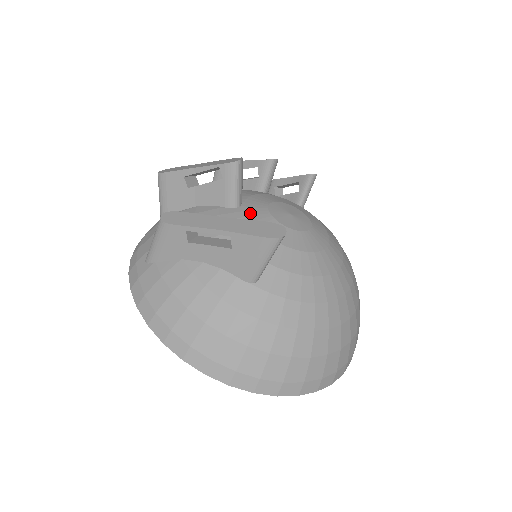
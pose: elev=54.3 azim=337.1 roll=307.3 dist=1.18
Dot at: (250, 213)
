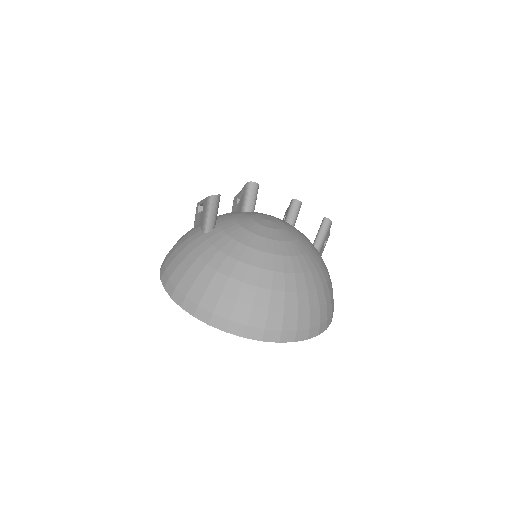
Dot at: (245, 212)
